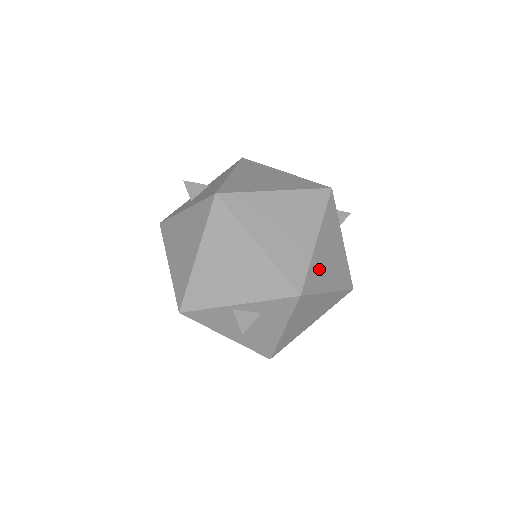
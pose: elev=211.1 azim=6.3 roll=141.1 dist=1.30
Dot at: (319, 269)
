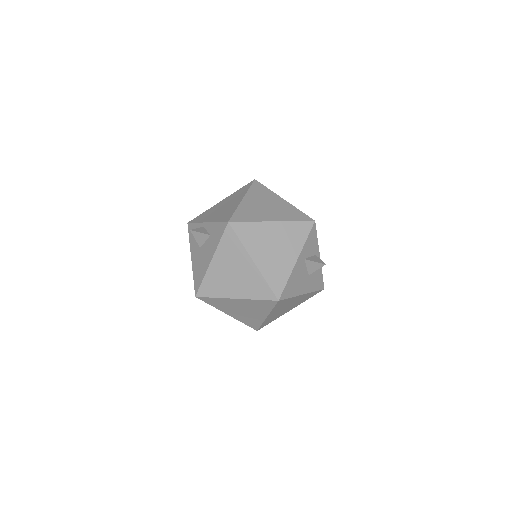
Dot at: (258, 236)
